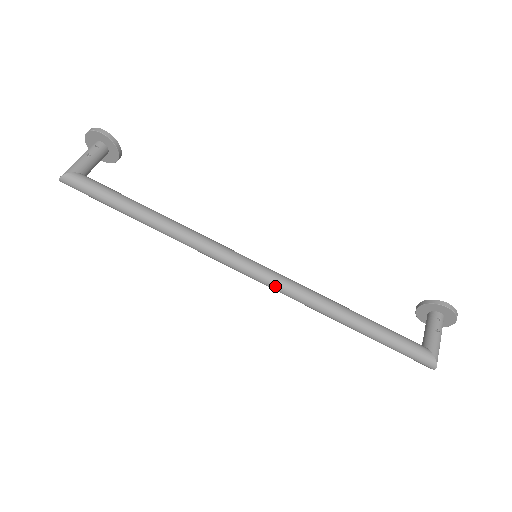
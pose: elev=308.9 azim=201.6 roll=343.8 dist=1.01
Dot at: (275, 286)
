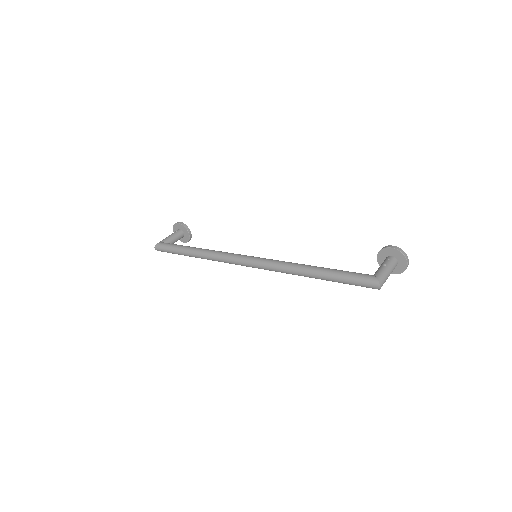
Dot at: (263, 265)
